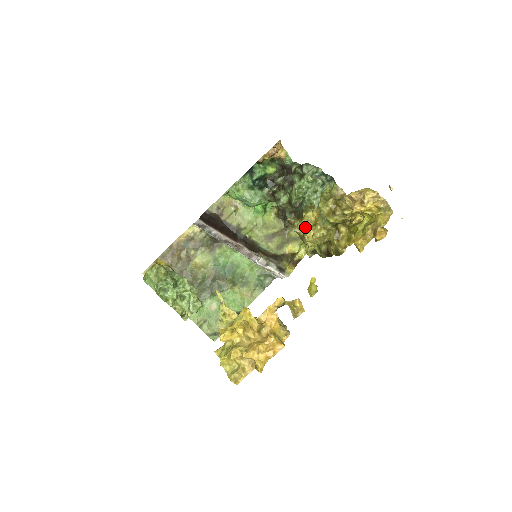
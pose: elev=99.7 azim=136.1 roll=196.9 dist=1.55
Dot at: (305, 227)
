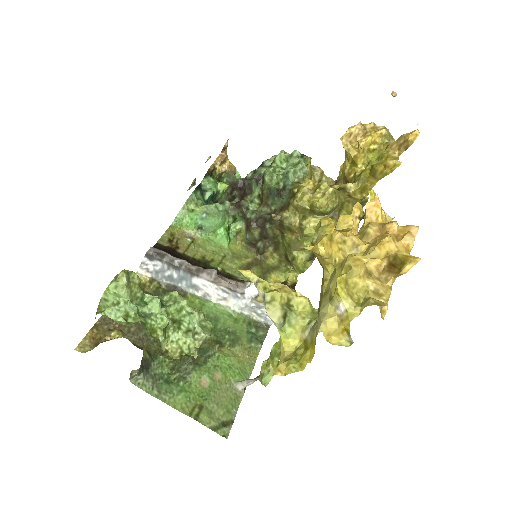
Dot at: (305, 198)
